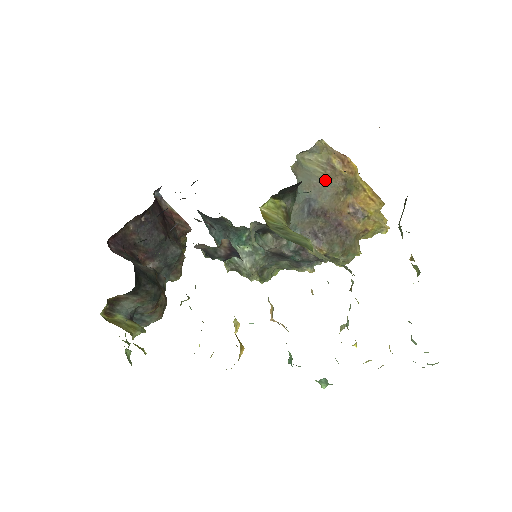
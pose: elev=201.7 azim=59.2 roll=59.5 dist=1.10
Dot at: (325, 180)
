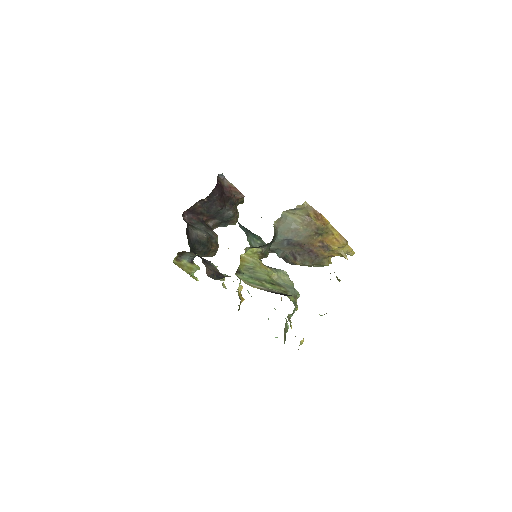
Dot at: (302, 228)
